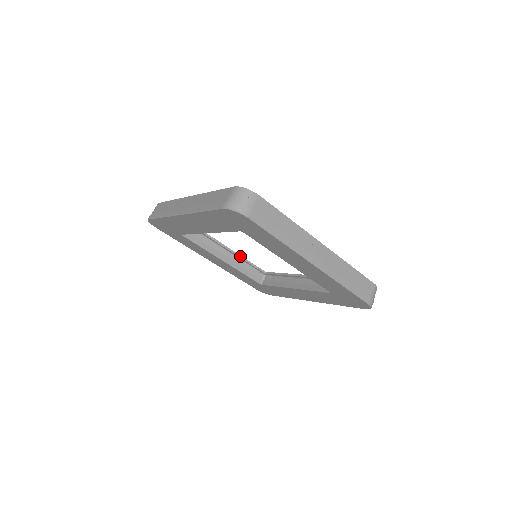
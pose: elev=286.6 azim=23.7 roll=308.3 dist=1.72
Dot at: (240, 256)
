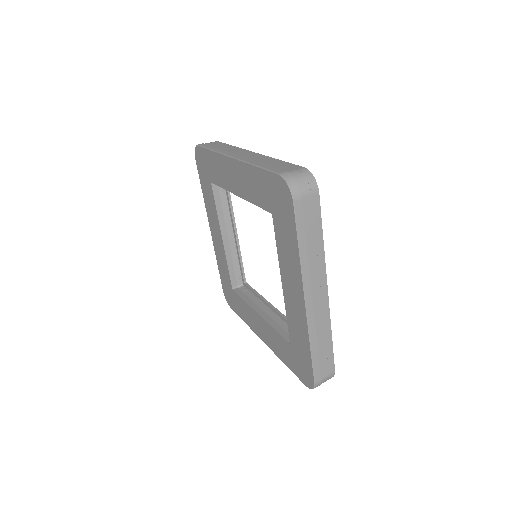
Dot at: (278, 311)
